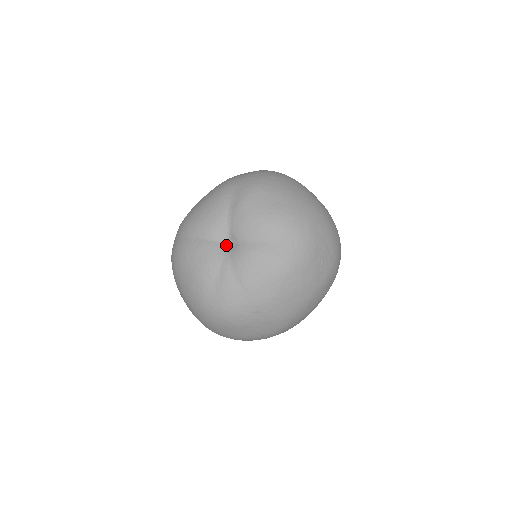
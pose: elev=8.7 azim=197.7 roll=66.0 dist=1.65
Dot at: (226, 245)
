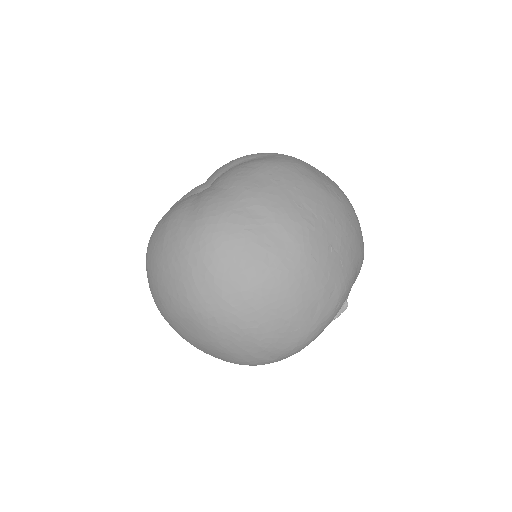
Dot at: occluded
